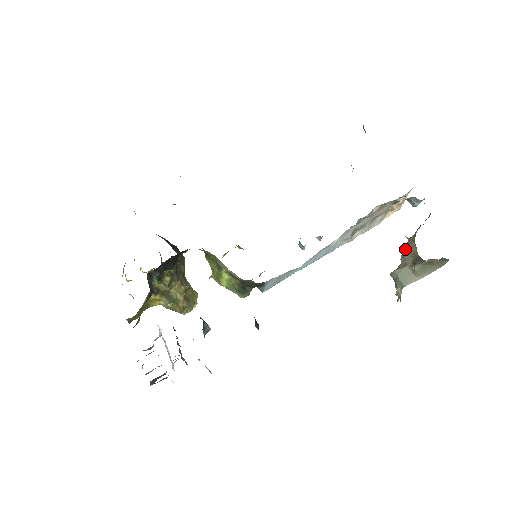
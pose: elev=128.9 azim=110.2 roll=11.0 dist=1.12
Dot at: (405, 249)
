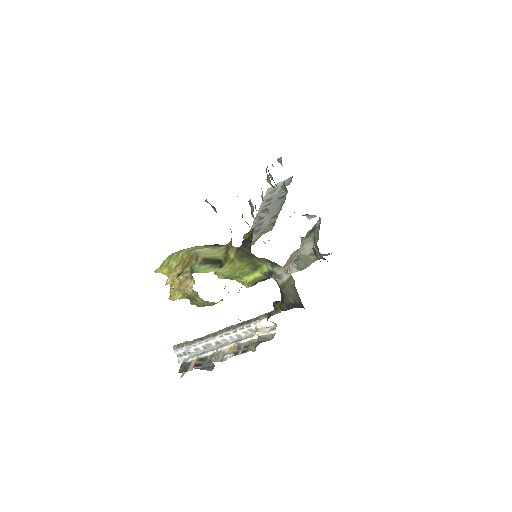
Dot at: (304, 245)
